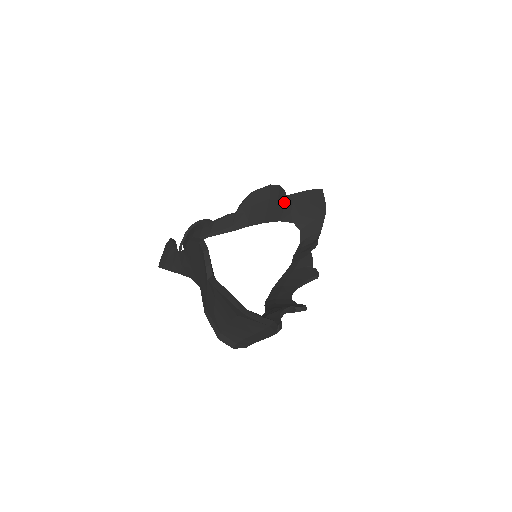
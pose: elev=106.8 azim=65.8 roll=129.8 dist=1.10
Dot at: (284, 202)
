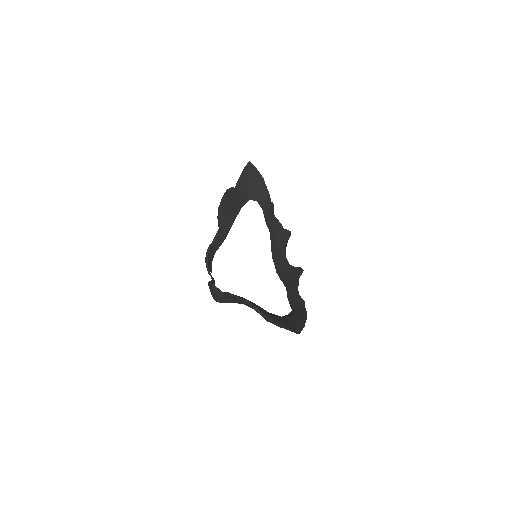
Dot at: (236, 194)
